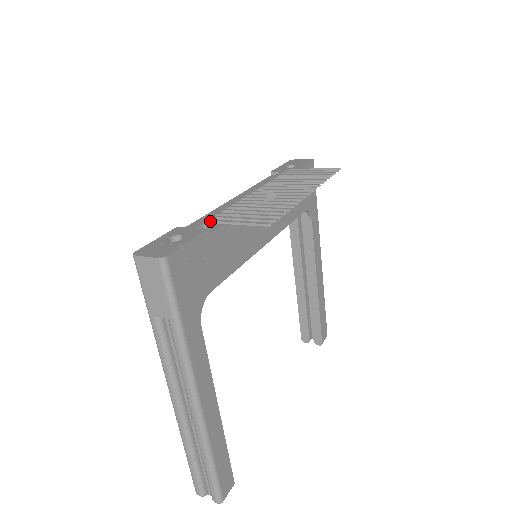
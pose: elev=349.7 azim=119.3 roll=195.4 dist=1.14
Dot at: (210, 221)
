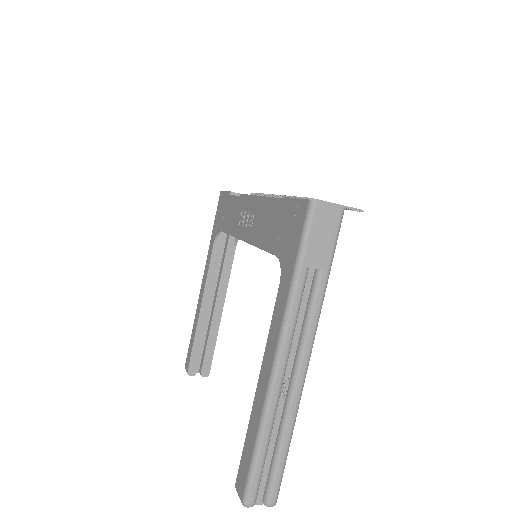
Dot at: (313, 199)
